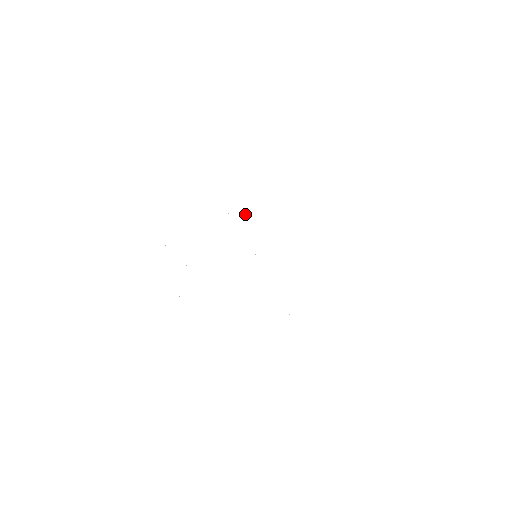
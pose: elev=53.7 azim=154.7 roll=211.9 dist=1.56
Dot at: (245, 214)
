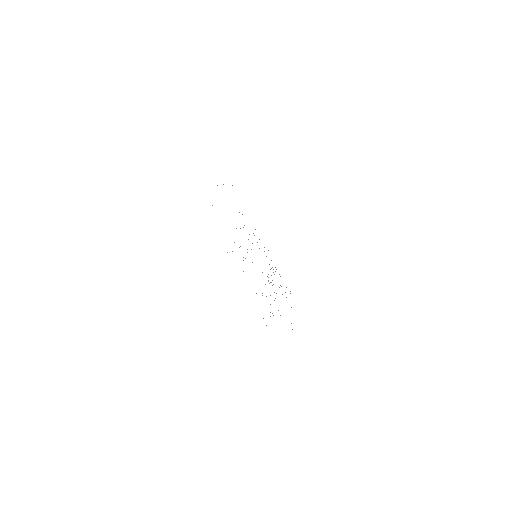
Dot at: occluded
